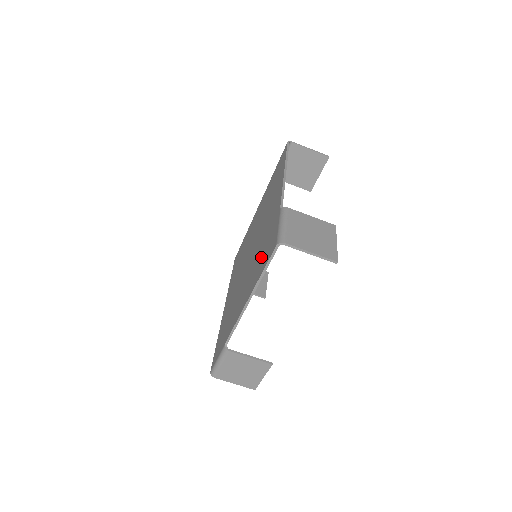
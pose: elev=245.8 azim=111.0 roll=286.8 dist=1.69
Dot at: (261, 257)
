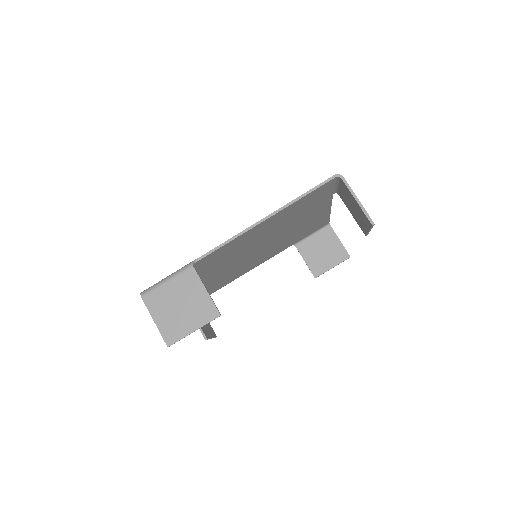
Dot at: occluded
